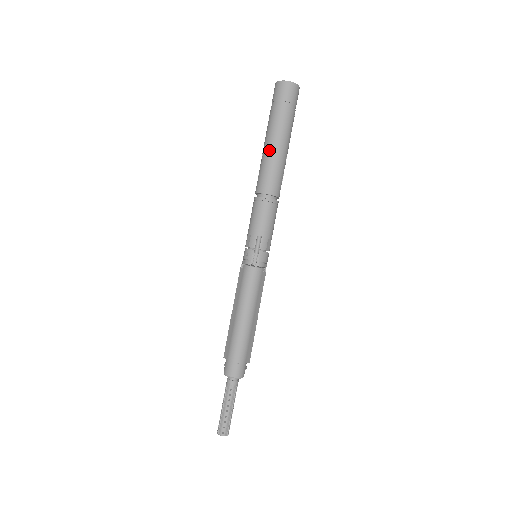
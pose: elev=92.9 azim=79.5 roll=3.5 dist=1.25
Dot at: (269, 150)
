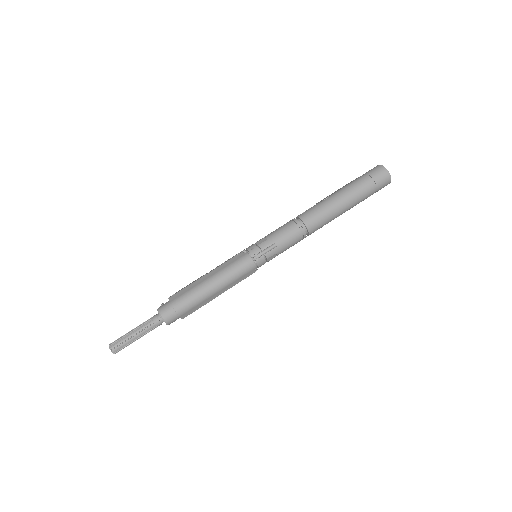
Dot at: (334, 199)
